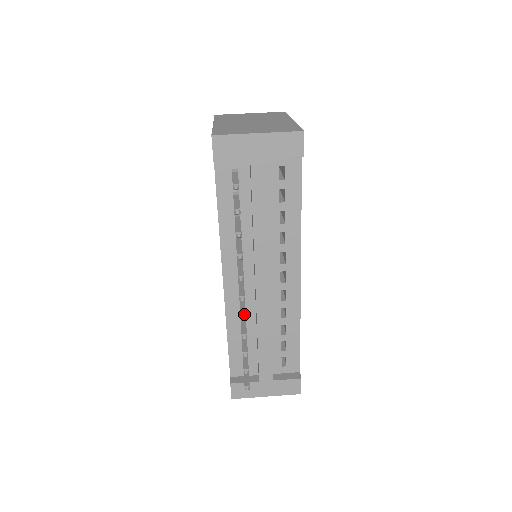
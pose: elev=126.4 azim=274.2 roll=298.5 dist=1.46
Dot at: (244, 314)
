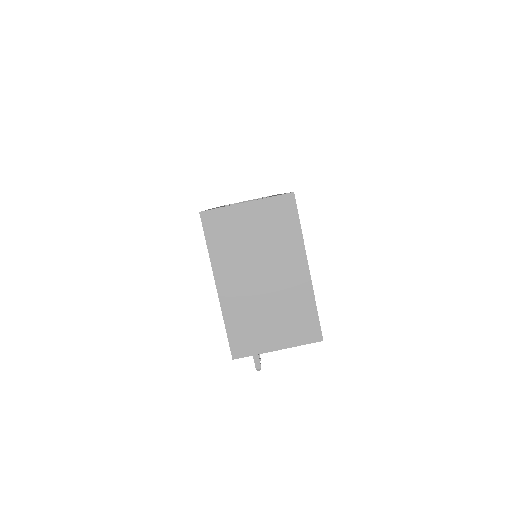
Dot at: occluded
